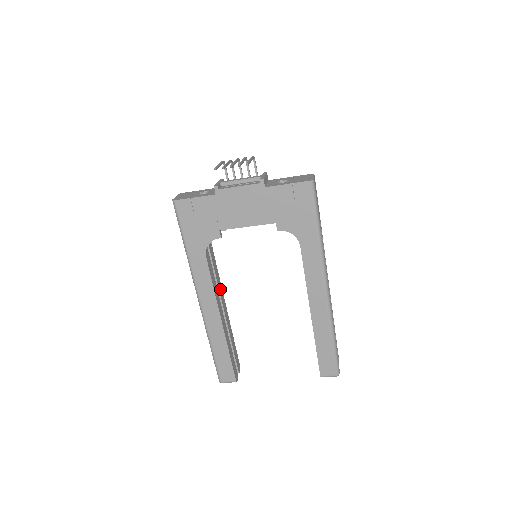
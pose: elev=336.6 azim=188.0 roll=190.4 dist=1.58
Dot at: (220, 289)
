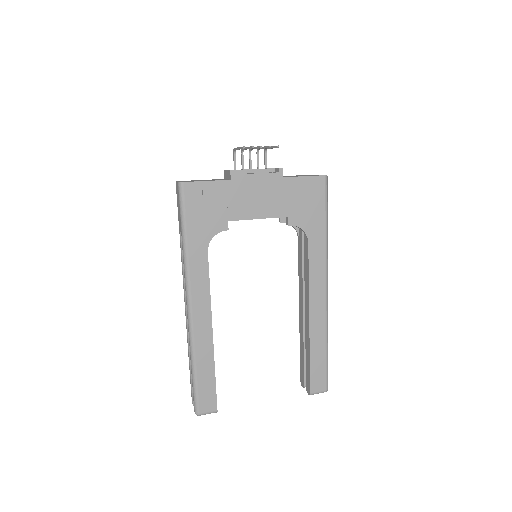
Dot at: occluded
